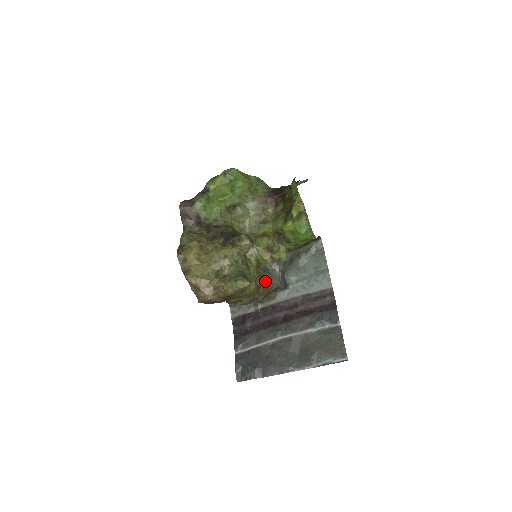
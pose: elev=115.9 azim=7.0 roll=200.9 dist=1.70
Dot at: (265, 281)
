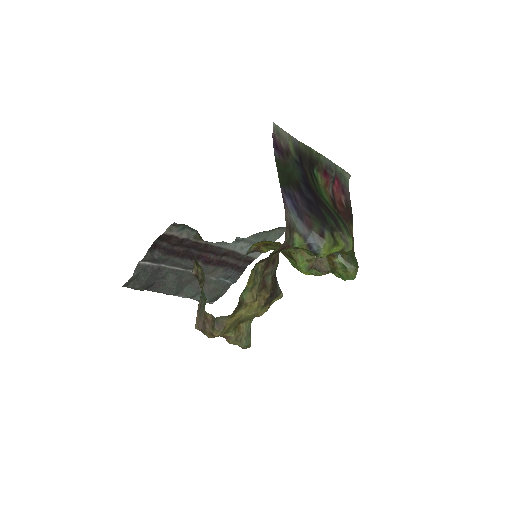
Dot at: occluded
